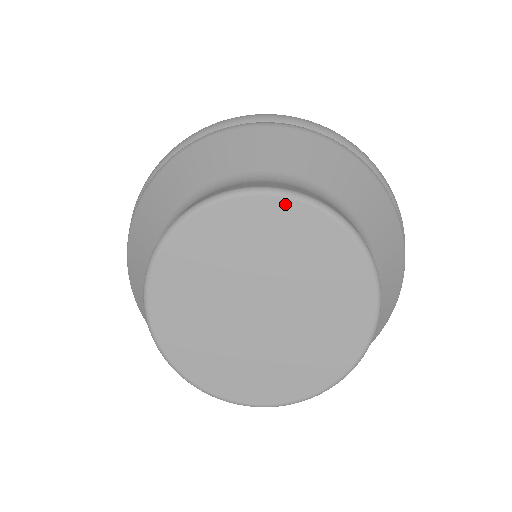
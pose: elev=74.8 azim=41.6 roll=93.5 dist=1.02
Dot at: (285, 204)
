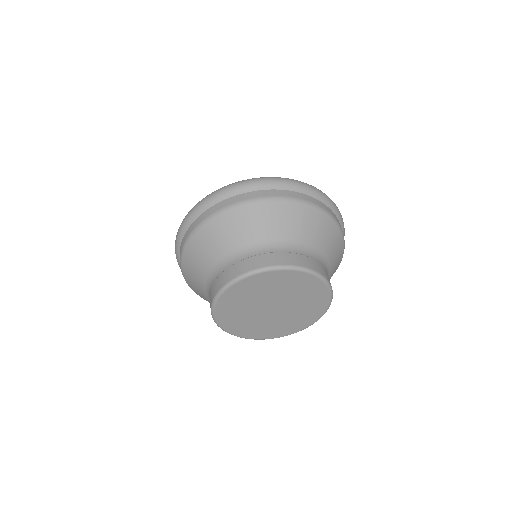
Dot at: (259, 276)
